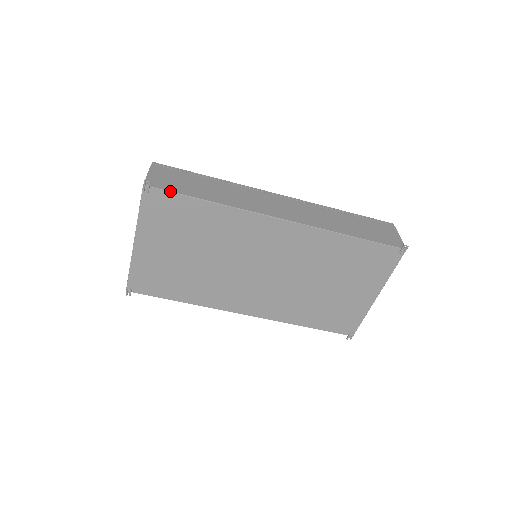
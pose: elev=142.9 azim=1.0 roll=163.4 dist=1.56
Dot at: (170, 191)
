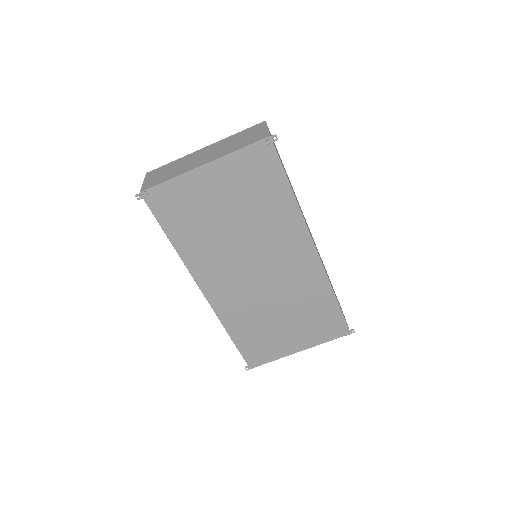
Dot at: occluded
